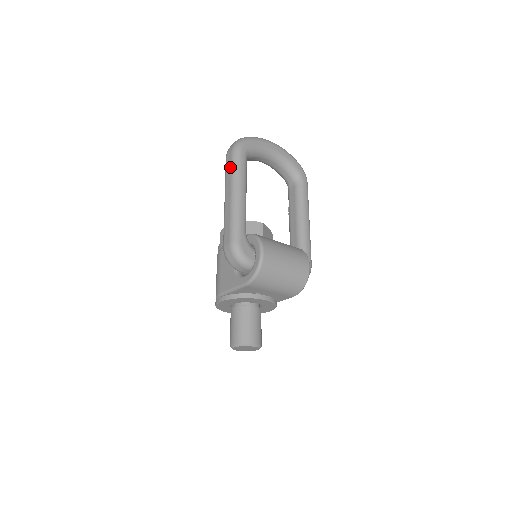
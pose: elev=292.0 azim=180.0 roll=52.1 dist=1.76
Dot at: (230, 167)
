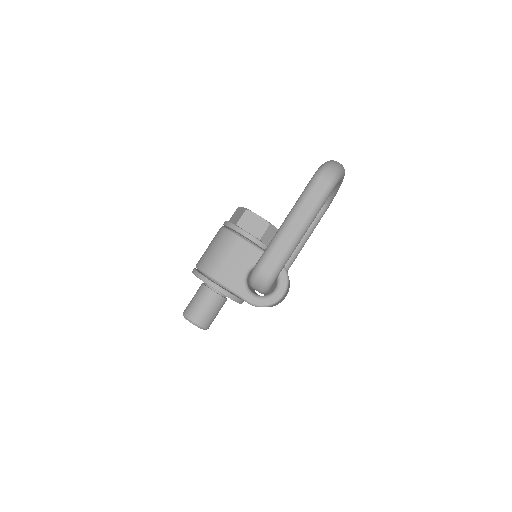
Dot at: (316, 197)
